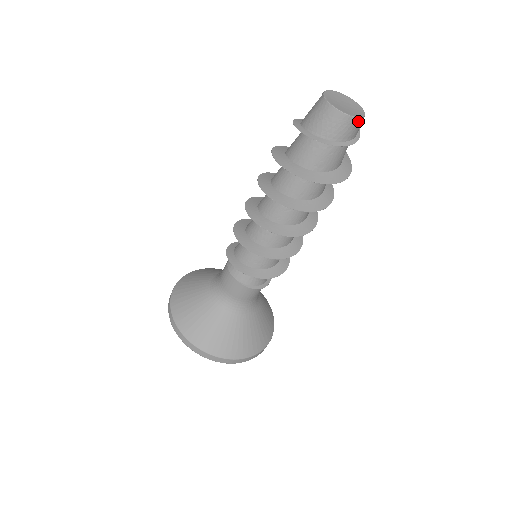
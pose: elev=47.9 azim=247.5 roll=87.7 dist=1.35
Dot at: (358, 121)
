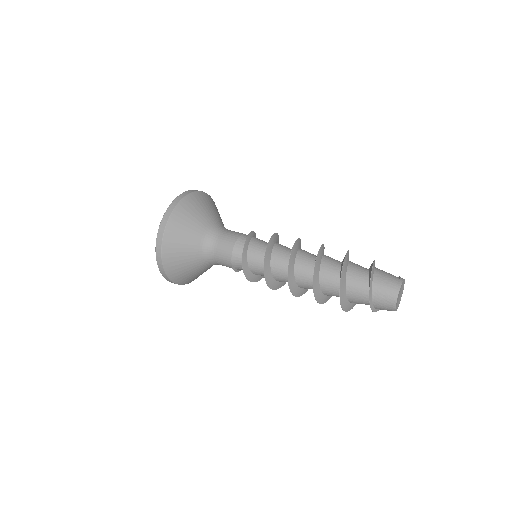
Dot at: occluded
